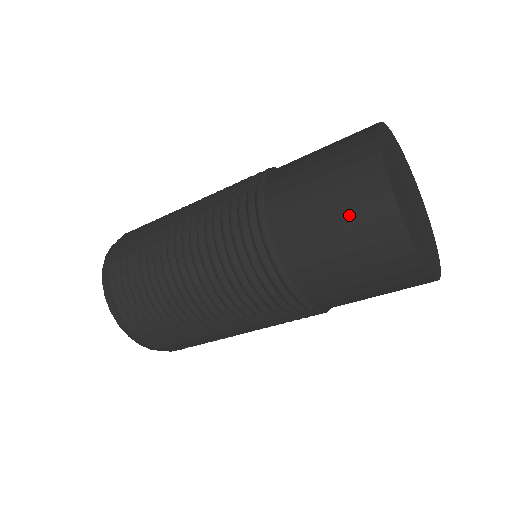
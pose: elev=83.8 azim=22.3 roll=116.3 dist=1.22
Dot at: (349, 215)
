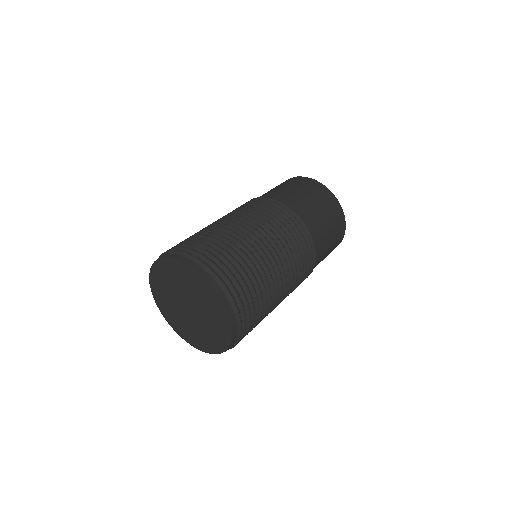
Dot at: (298, 185)
